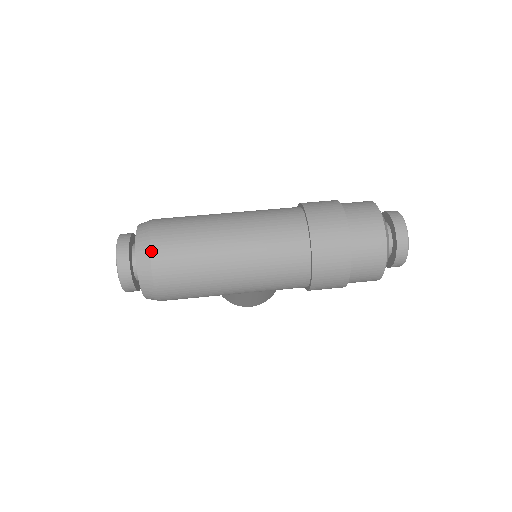
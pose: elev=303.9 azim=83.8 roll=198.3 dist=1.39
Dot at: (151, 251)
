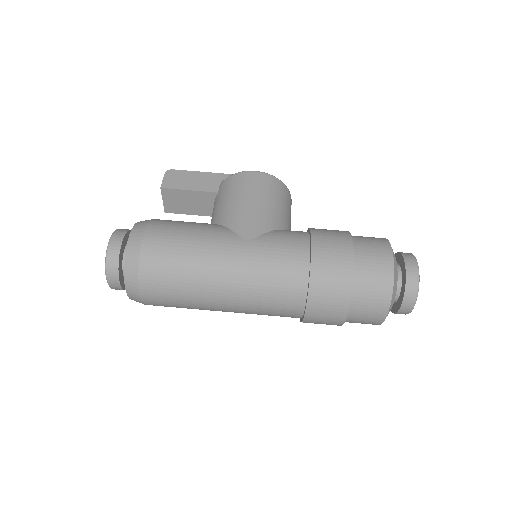
Dot at: (142, 300)
